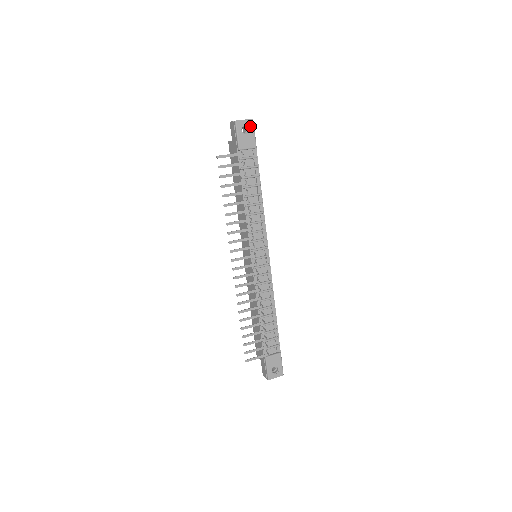
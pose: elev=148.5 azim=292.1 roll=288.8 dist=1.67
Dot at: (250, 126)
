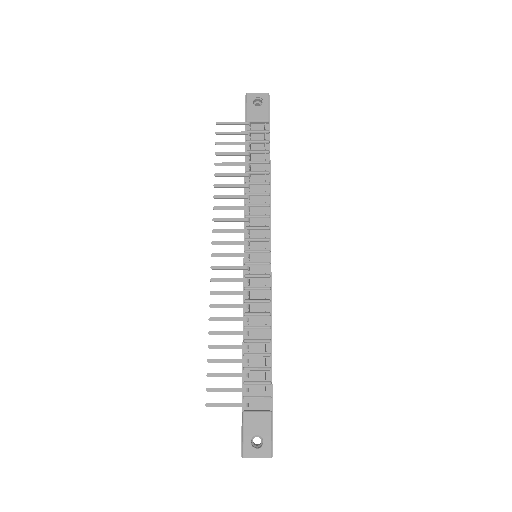
Dot at: (264, 99)
